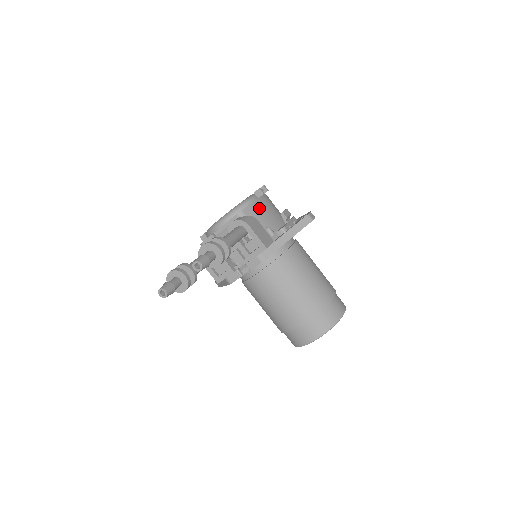
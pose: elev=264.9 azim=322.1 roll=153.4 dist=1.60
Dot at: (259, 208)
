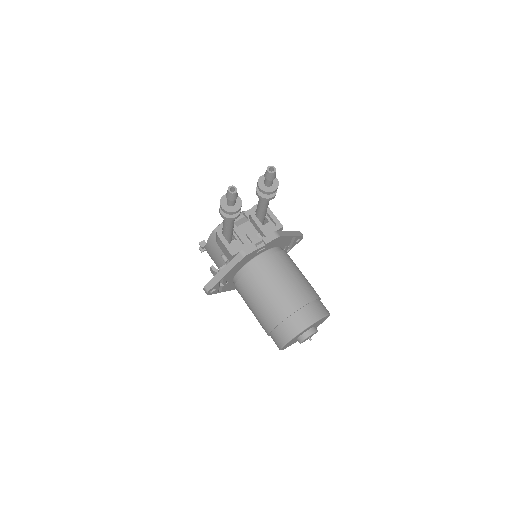
Dot at: occluded
